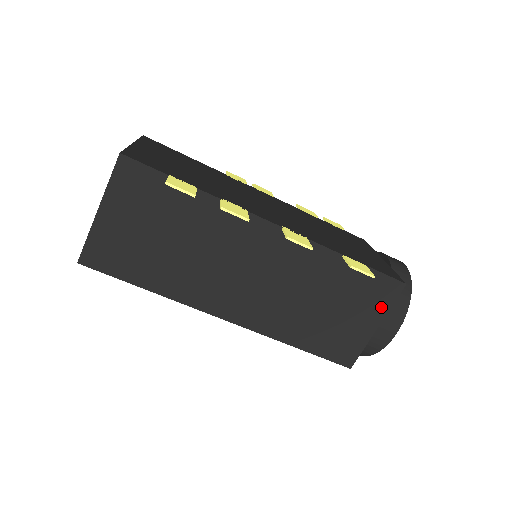
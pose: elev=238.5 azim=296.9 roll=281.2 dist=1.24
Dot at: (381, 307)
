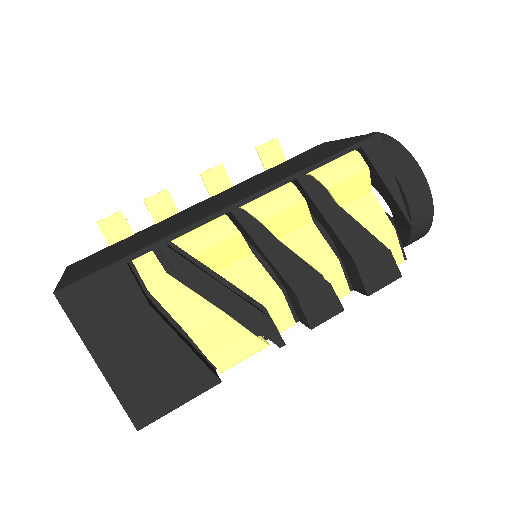
Dot at: occluded
